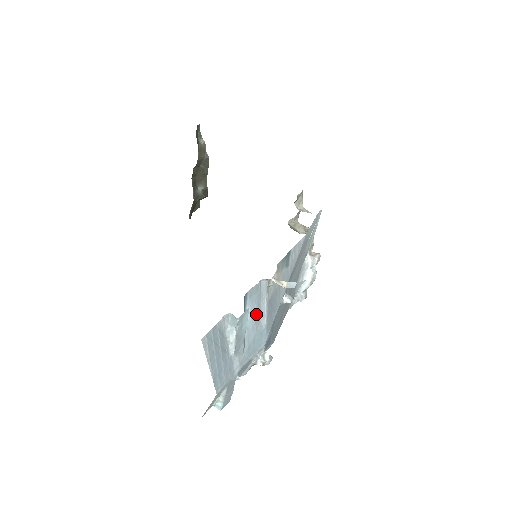
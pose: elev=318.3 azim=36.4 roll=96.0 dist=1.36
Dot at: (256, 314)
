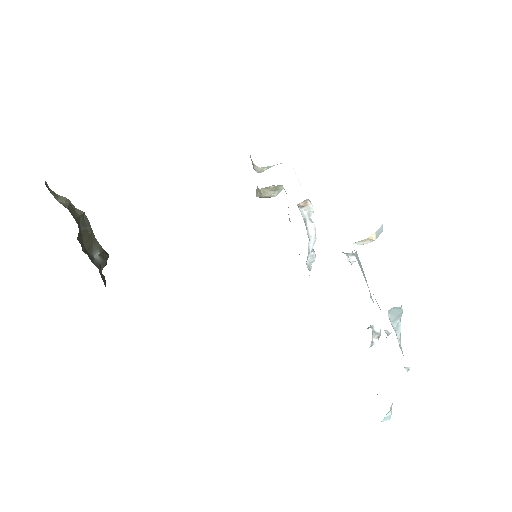
Dot at: occluded
